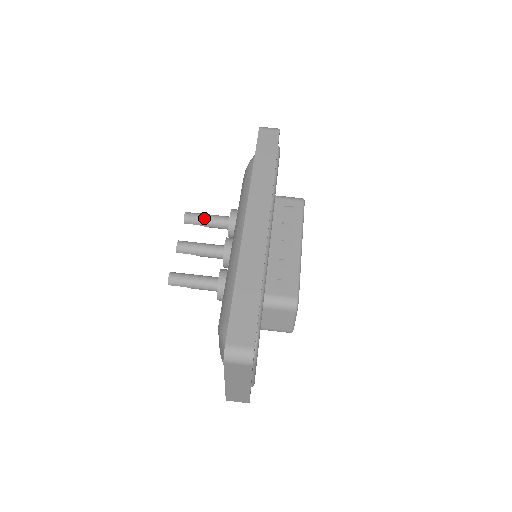
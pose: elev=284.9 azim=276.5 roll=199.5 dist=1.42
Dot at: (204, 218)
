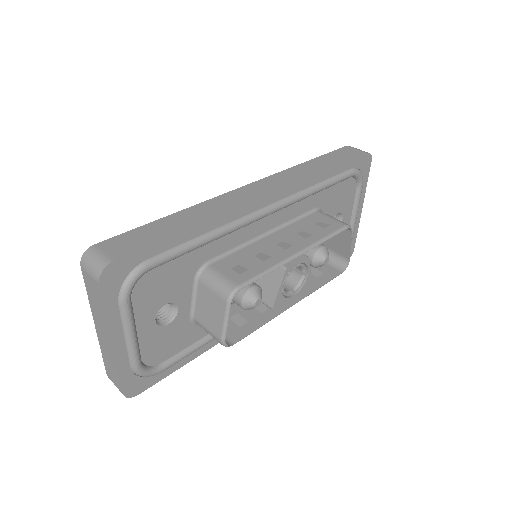
Dot at: occluded
